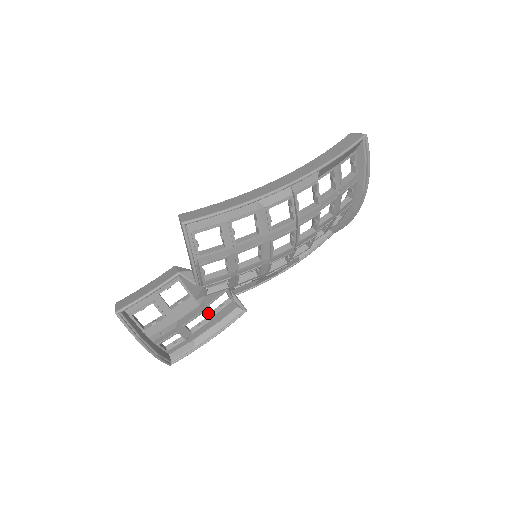
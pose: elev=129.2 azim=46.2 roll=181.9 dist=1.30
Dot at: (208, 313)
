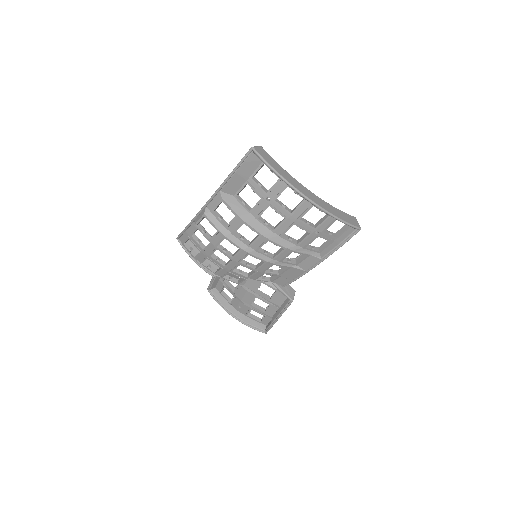
Dot at: (263, 298)
